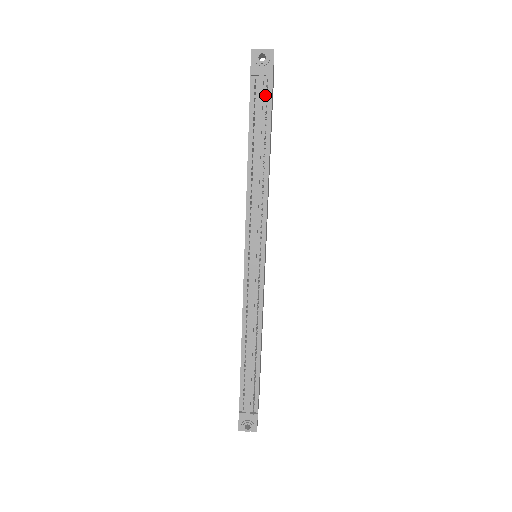
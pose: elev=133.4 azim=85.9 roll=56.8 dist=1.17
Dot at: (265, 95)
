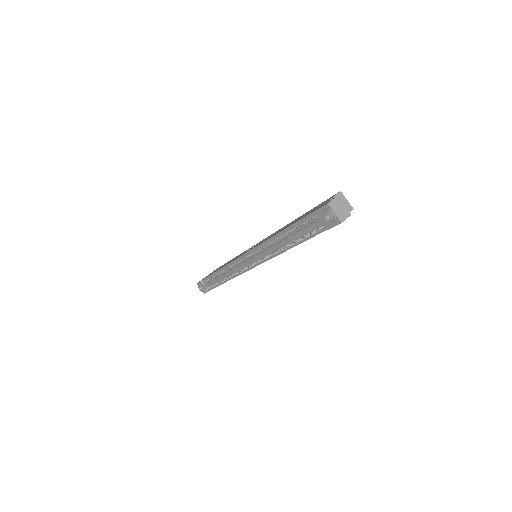
Dot at: (316, 228)
